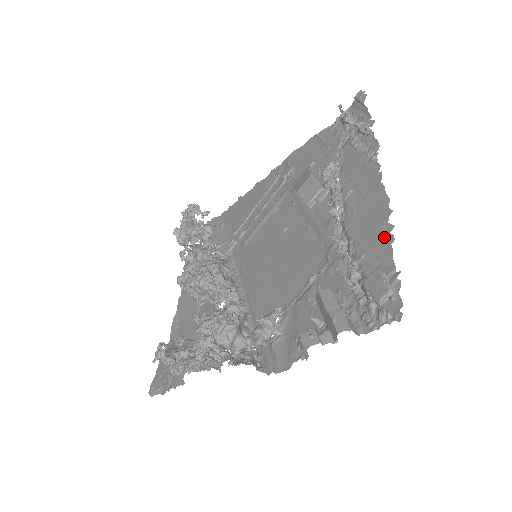
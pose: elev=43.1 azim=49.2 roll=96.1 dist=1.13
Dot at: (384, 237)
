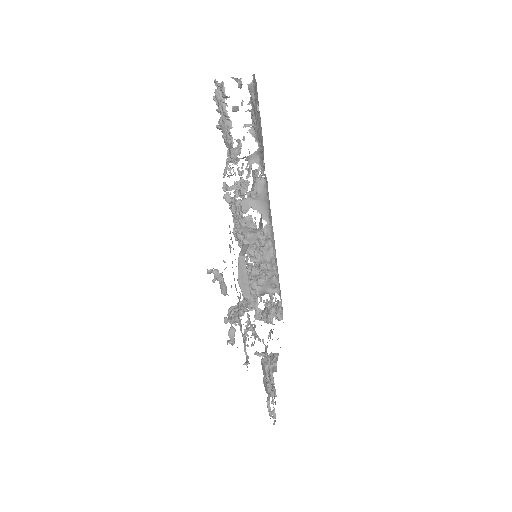
Dot at: occluded
